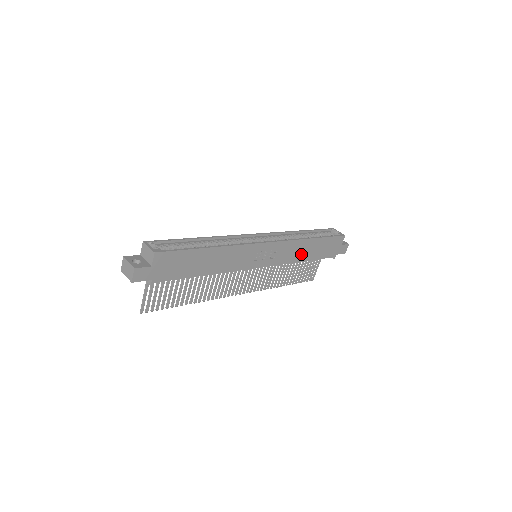
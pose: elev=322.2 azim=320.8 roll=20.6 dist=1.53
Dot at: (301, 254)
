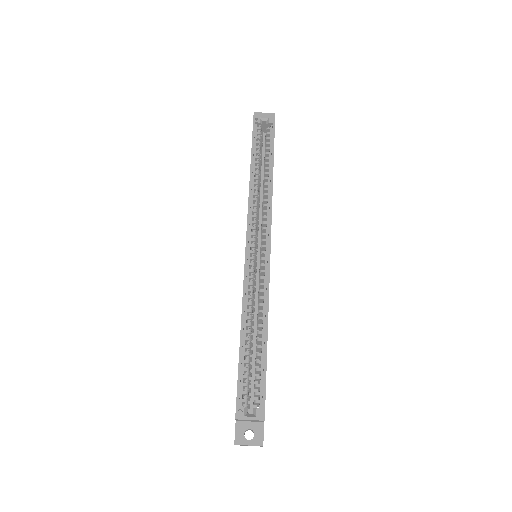
Dot at: occluded
